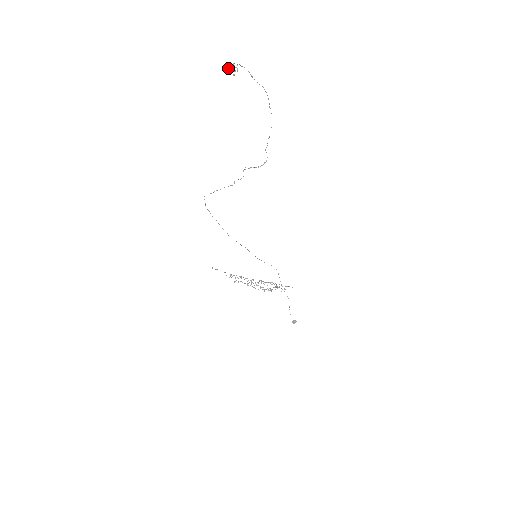
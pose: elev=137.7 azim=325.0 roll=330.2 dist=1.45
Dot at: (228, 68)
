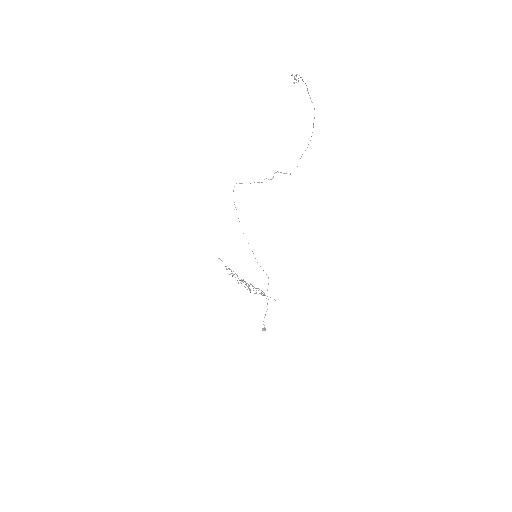
Dot at: (292, 75)
